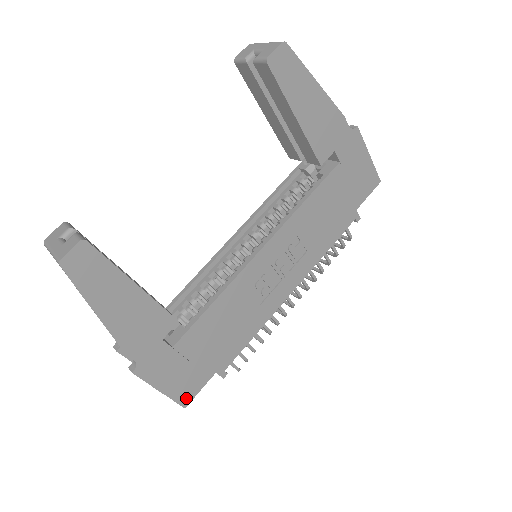
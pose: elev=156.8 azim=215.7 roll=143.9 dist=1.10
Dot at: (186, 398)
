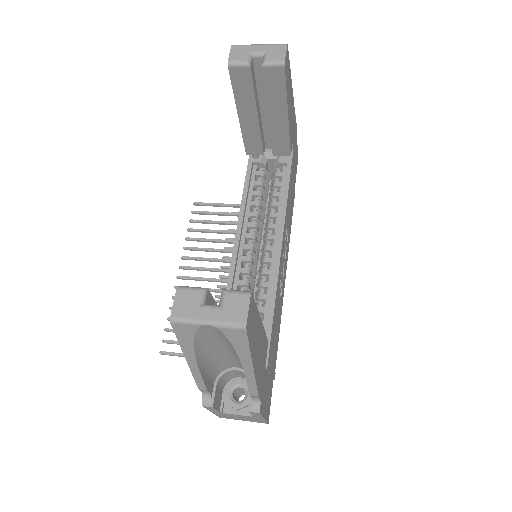
Dot at: (268, 413)
